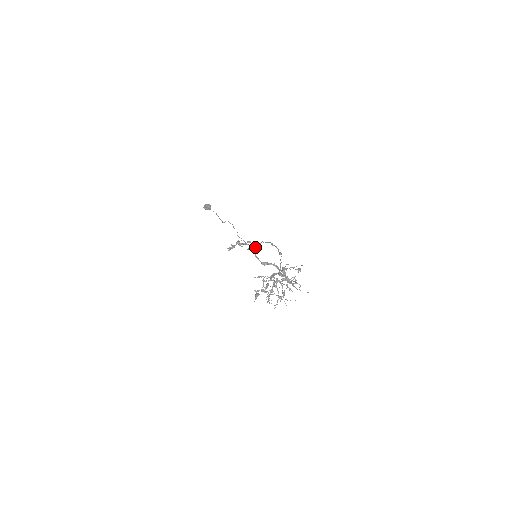
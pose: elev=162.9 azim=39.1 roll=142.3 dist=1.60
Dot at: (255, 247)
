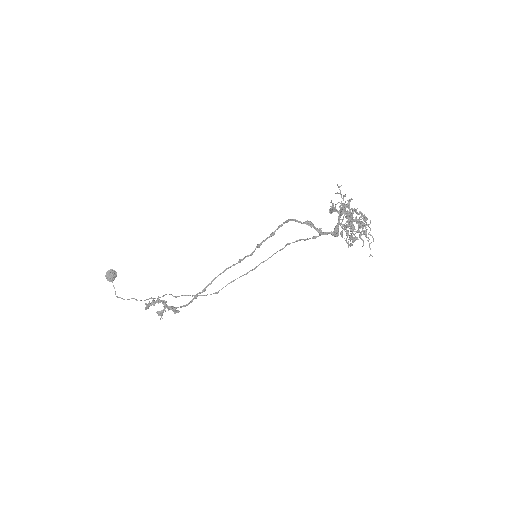
Dot at: occluded
